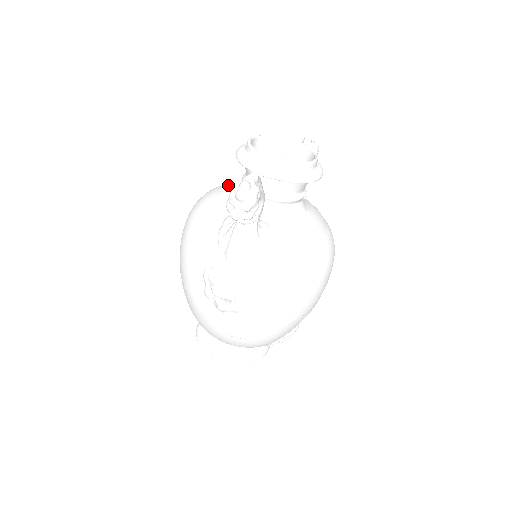
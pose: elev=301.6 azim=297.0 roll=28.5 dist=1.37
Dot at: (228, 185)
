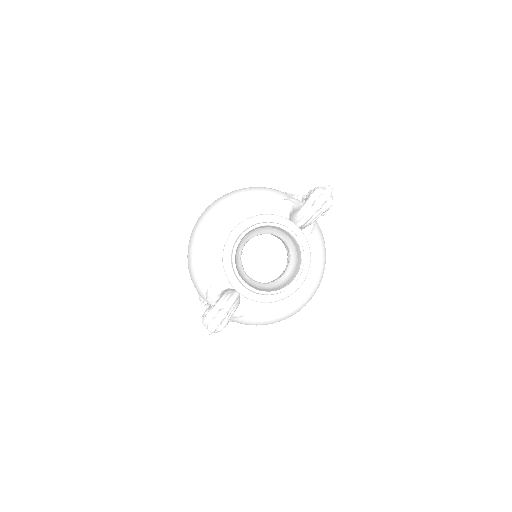
Dot at: (230, 221)
